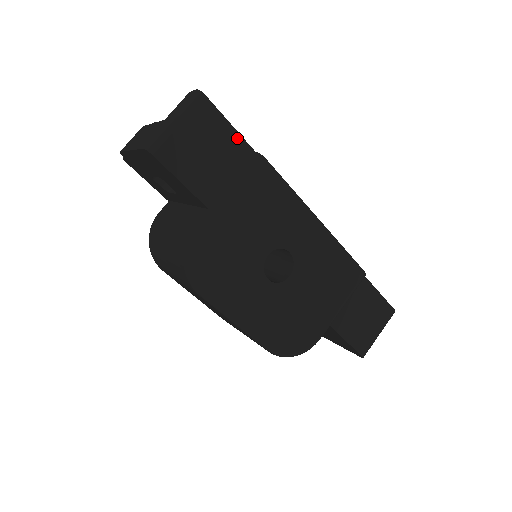
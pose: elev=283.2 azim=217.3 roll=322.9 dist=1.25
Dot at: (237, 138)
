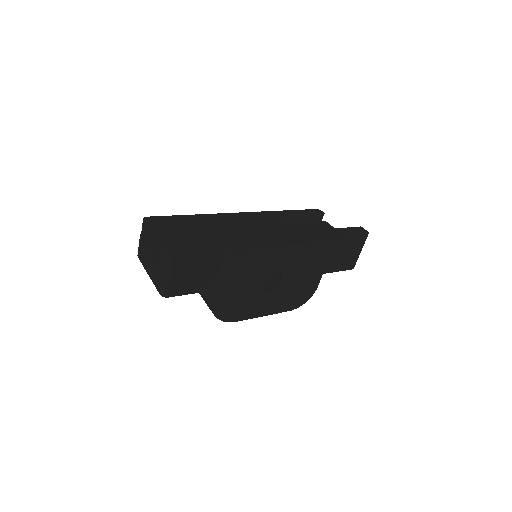
Dot at: (209, 252)
